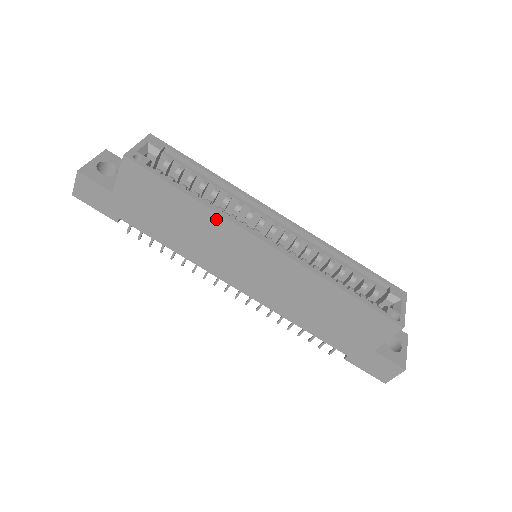
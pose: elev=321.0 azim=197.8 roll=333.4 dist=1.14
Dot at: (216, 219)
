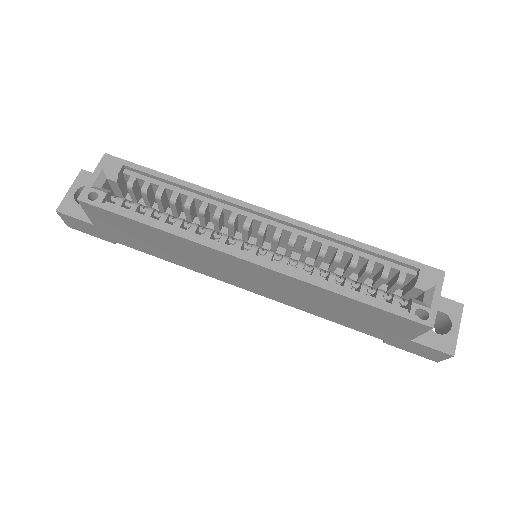
Dot at: (189, 243)
